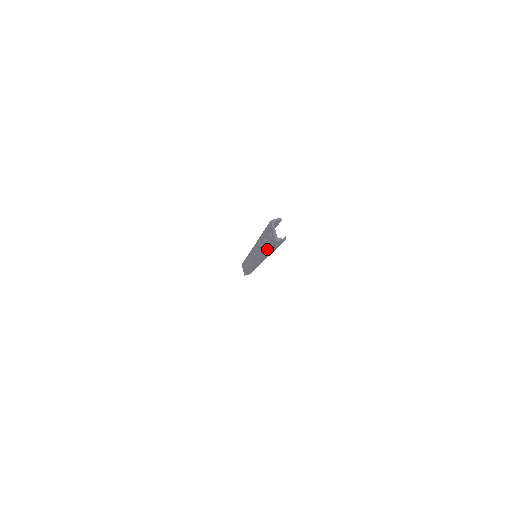
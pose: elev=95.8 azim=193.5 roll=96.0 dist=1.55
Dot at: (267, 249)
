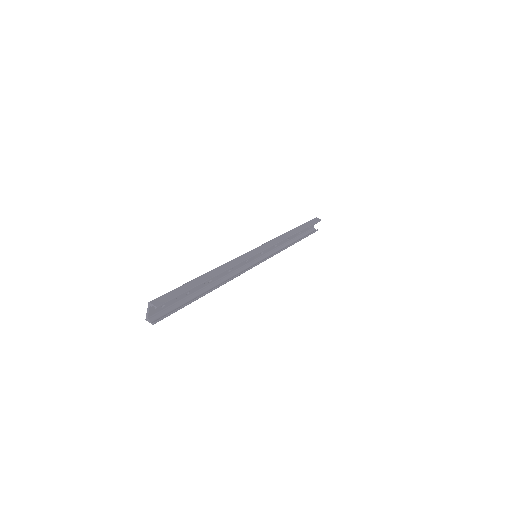
Dot at: (186, 296)
